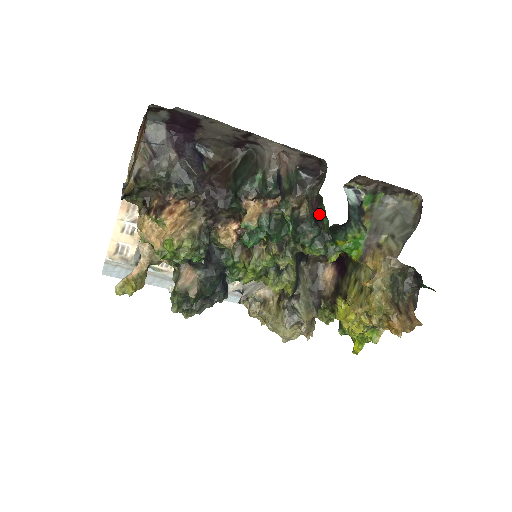
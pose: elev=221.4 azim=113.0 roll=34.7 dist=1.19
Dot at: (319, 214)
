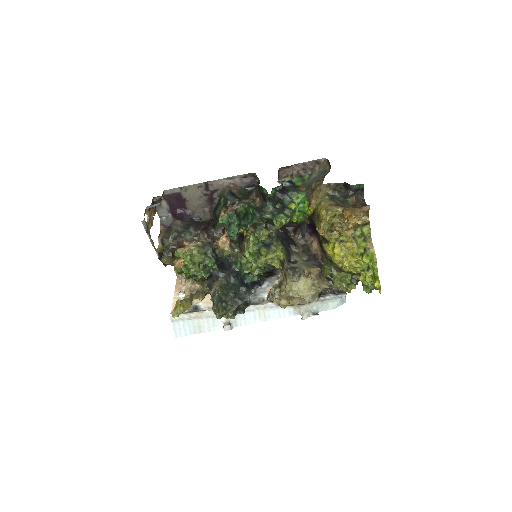
Dot at: (263, 194)
